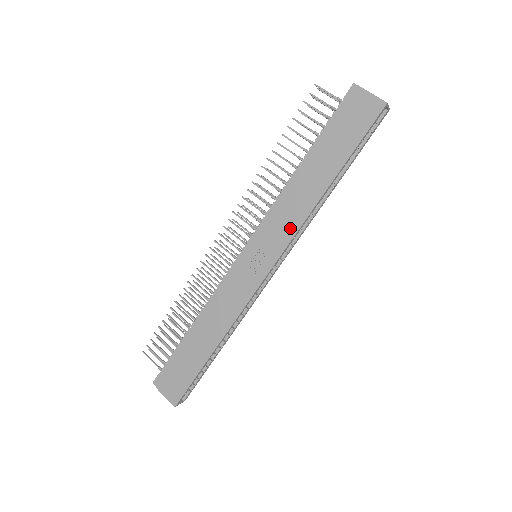
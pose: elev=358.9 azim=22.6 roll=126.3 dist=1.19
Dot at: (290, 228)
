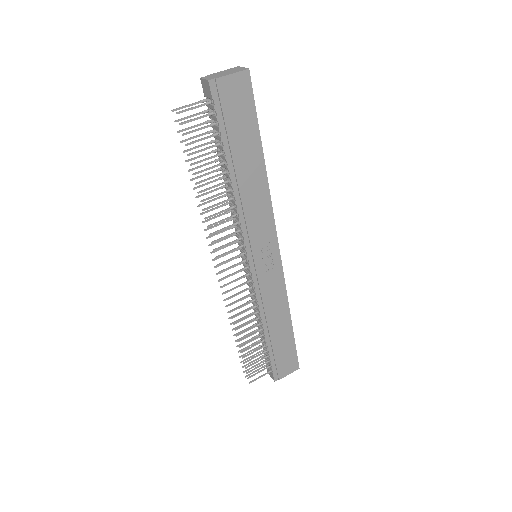
Dot at: (267, 217)
